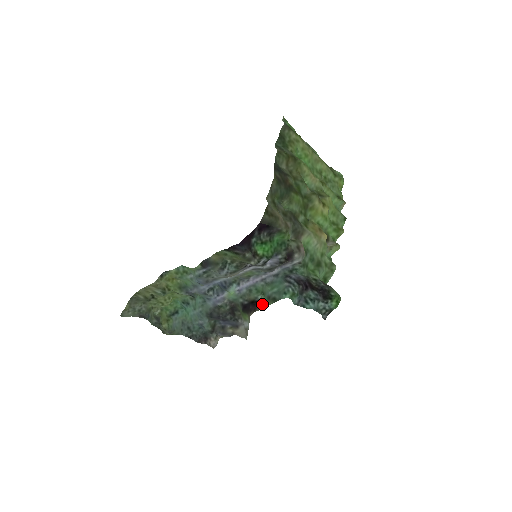
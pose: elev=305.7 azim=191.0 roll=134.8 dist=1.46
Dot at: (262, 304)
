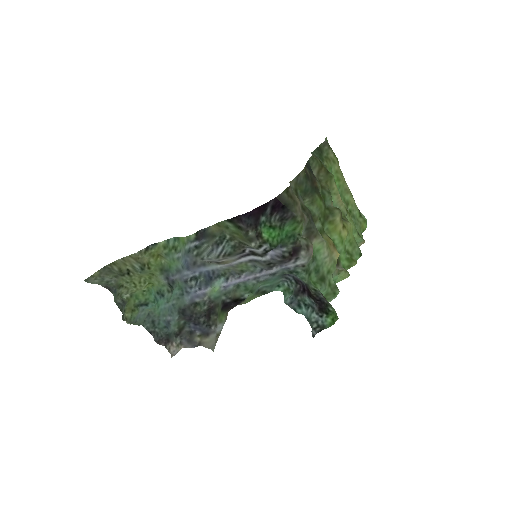
Dot at: (247, 299)
